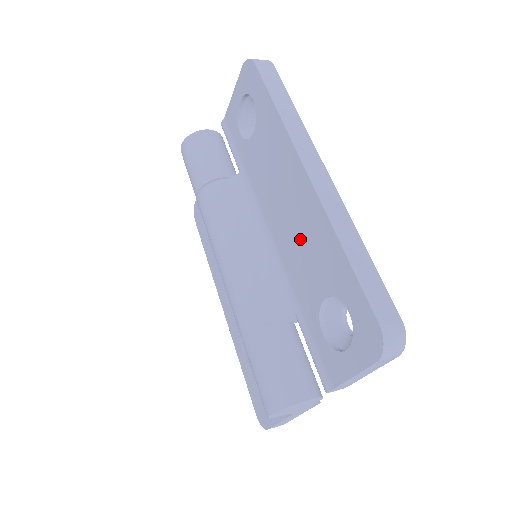
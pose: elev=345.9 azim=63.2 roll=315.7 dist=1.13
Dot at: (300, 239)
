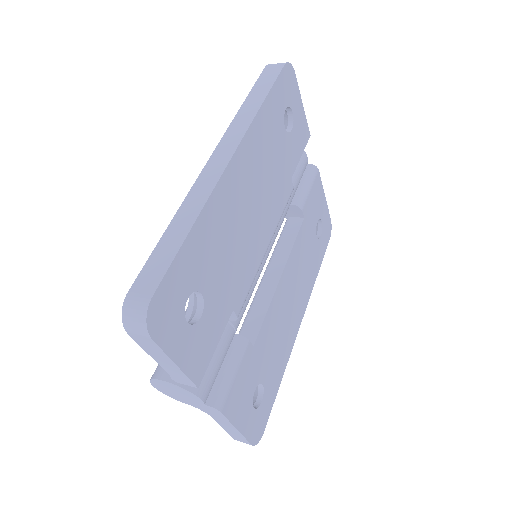
Dot at: occluded
